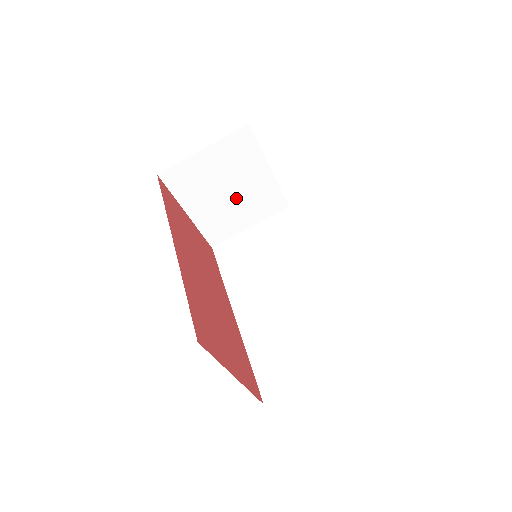
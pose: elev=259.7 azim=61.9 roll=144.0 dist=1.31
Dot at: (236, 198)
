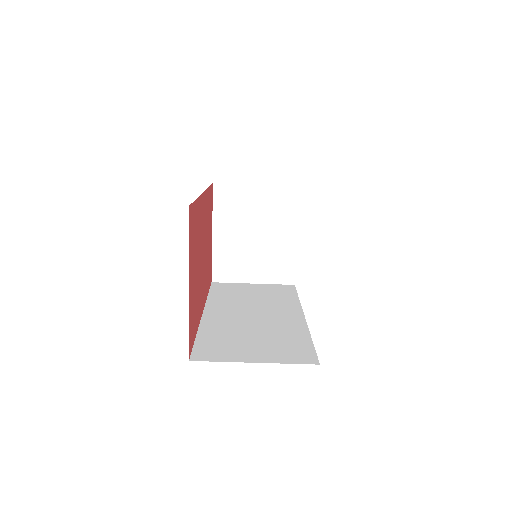
Dot at: (257, 245)
